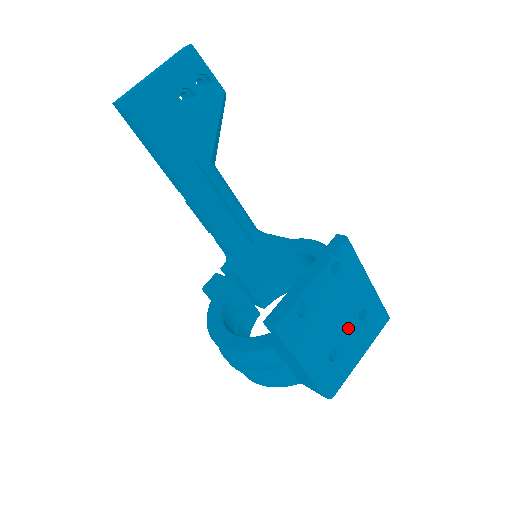
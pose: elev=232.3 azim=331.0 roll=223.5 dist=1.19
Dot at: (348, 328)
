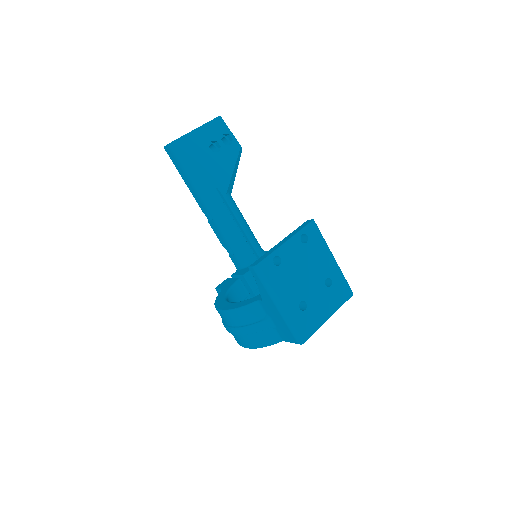
Dot at: (316, 289)
